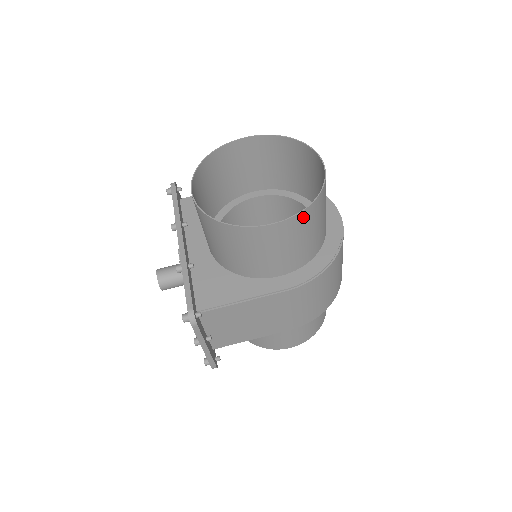
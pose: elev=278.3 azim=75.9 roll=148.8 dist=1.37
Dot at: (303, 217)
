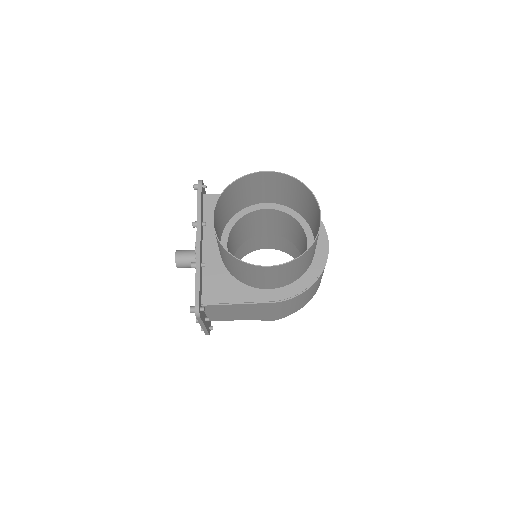
Dot at: (293, 263)
